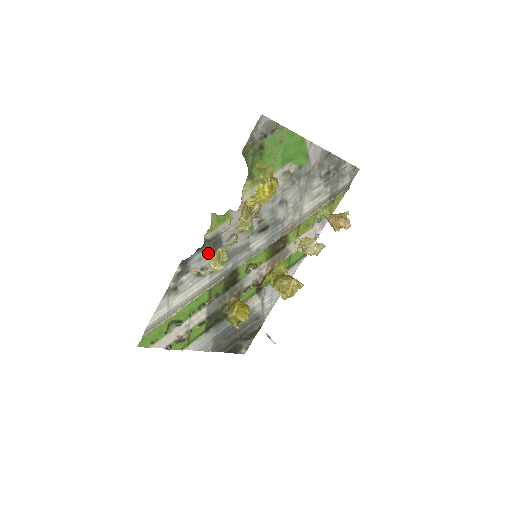
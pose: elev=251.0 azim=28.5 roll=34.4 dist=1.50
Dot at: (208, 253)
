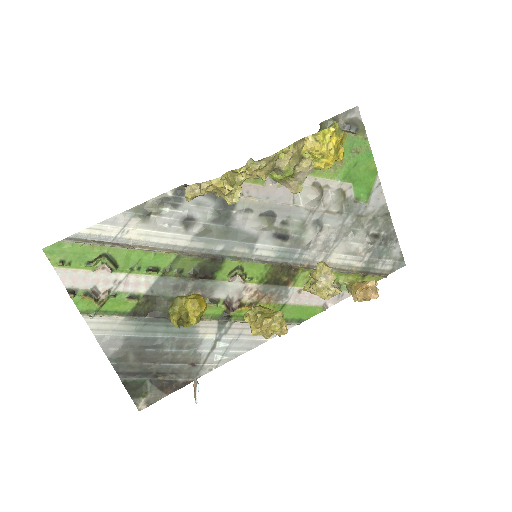
Dot at: (212, 206)
